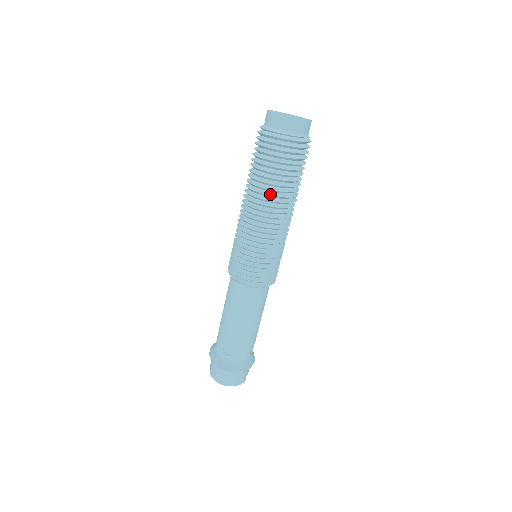
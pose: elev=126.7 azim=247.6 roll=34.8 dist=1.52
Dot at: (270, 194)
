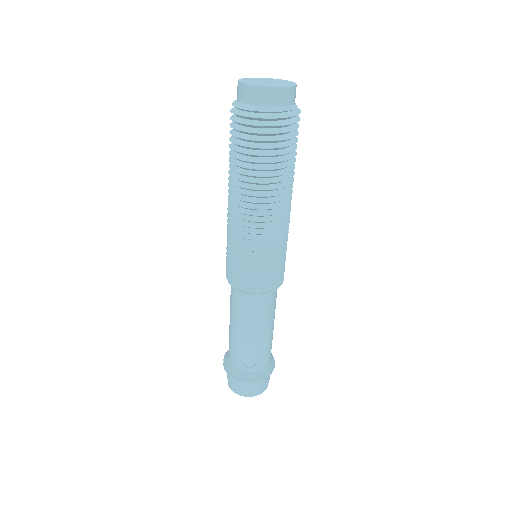
Dot at: (268, 188)
